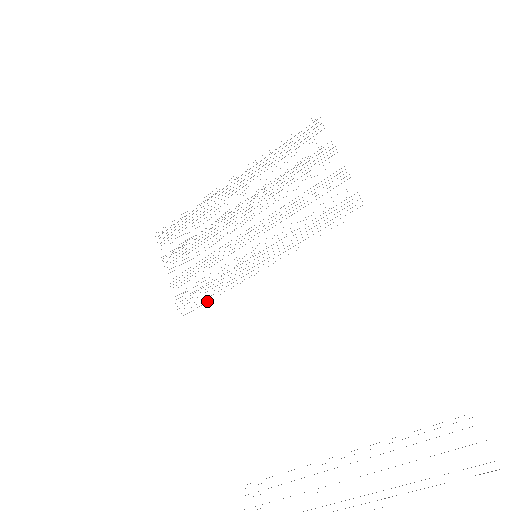
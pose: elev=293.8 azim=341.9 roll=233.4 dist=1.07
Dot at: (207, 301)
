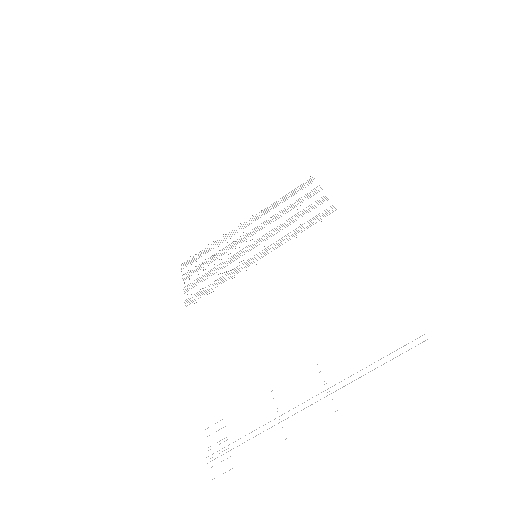
Dot at: (211, 292)
